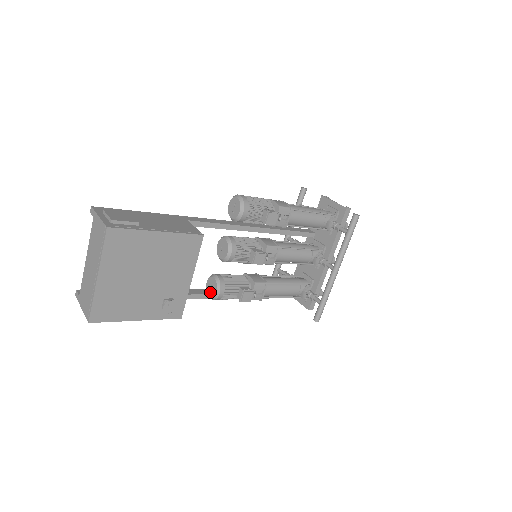
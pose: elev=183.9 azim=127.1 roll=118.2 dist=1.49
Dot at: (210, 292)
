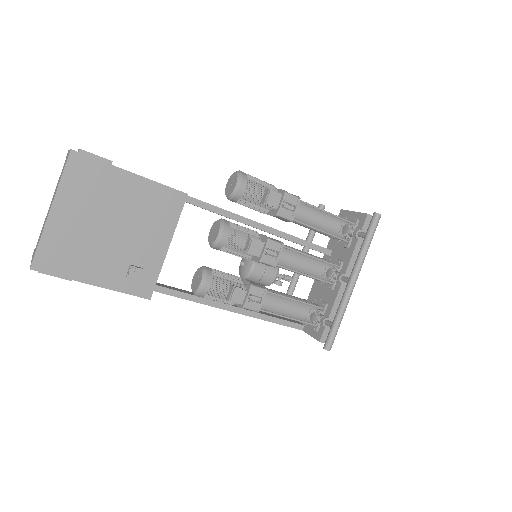
Dot at: (194, 286)
